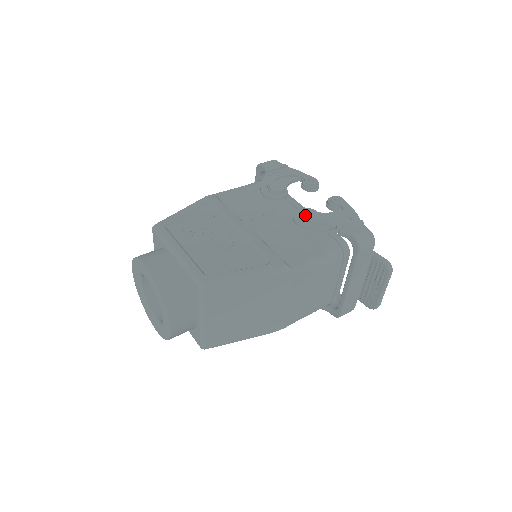
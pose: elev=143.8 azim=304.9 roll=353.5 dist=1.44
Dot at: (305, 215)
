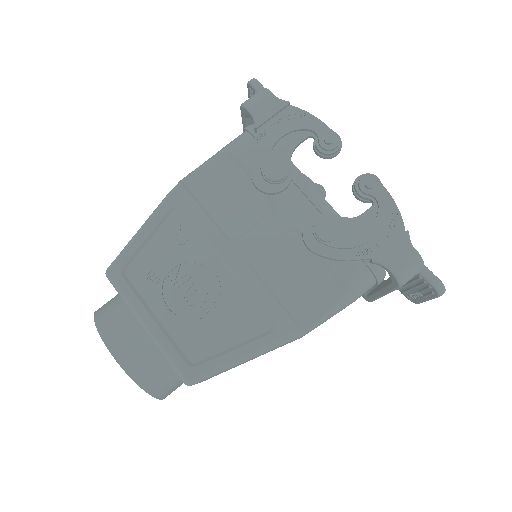
Dot at: (320, 236)
